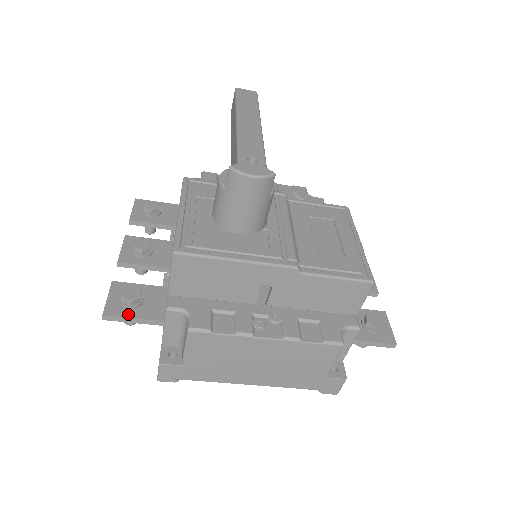
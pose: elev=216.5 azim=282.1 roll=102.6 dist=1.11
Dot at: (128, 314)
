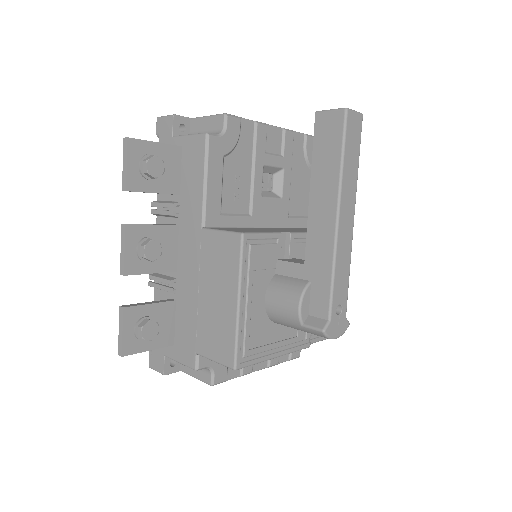
Dot at: (144, 348)
